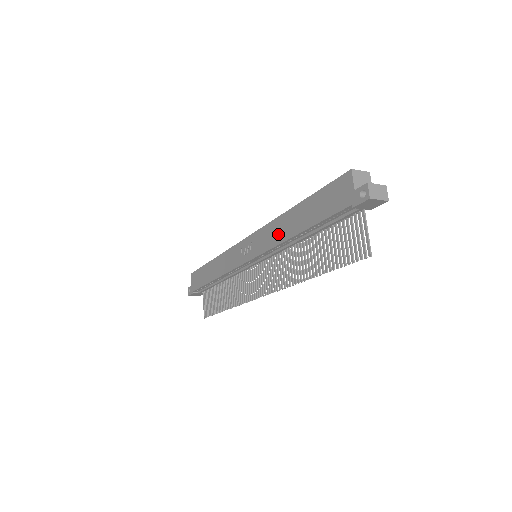
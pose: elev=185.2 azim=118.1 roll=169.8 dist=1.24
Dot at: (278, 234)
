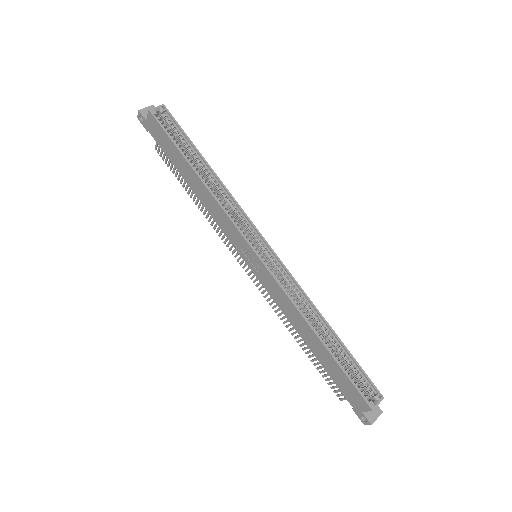
Dot at: (290, 315)
